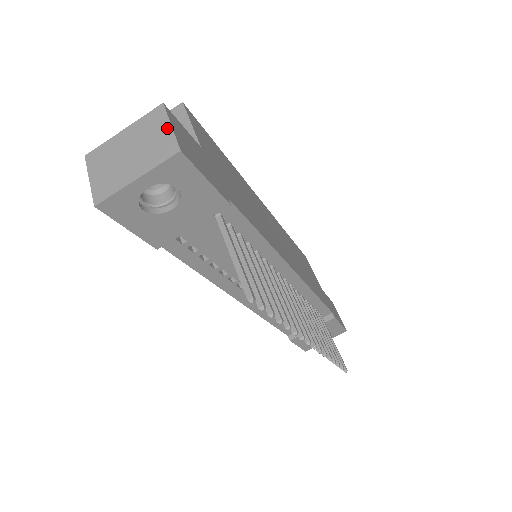
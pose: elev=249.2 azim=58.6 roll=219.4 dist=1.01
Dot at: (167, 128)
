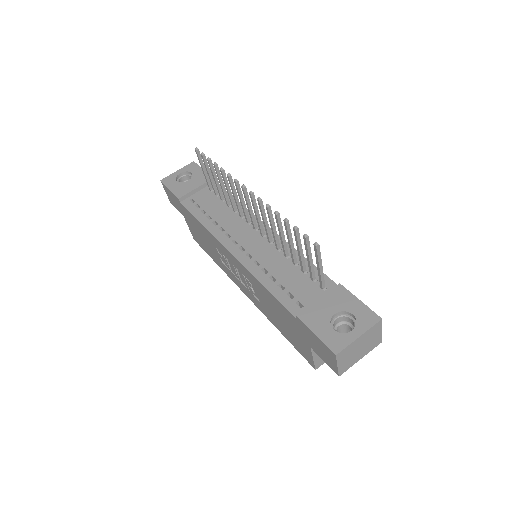
Dot at: occluded
